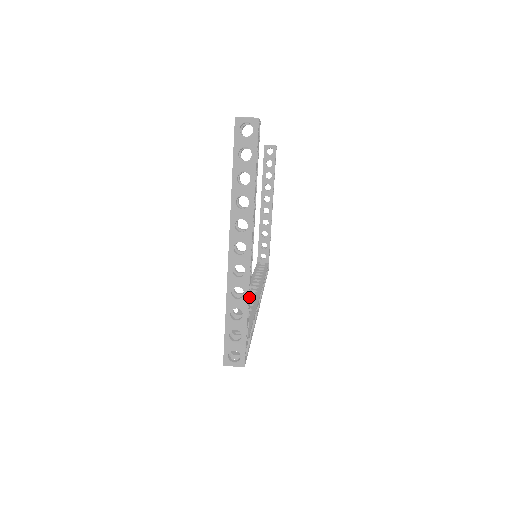
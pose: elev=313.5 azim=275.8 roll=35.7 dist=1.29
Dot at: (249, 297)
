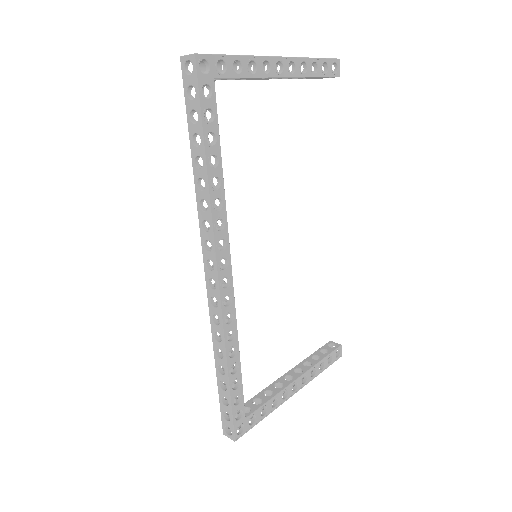
Dot at: occluded
